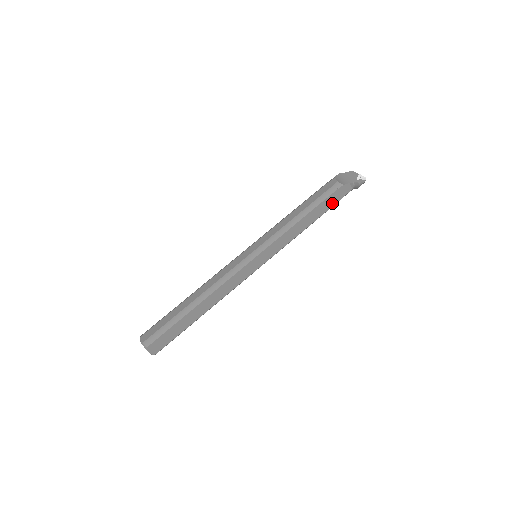
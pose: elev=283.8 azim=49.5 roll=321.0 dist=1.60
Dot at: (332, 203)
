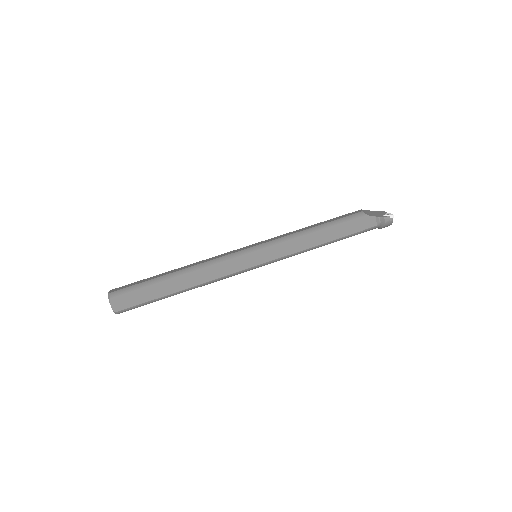
Dot at: (351, 230)
